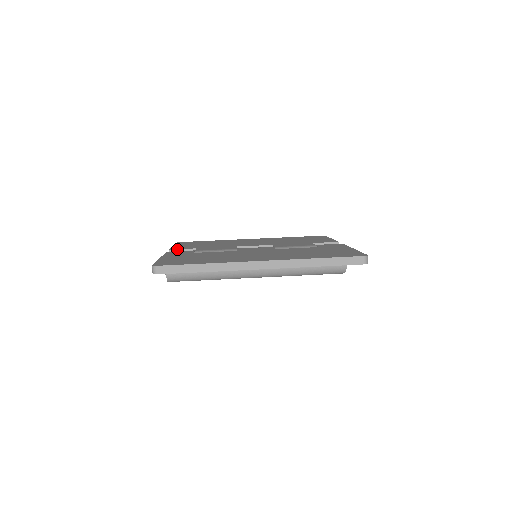
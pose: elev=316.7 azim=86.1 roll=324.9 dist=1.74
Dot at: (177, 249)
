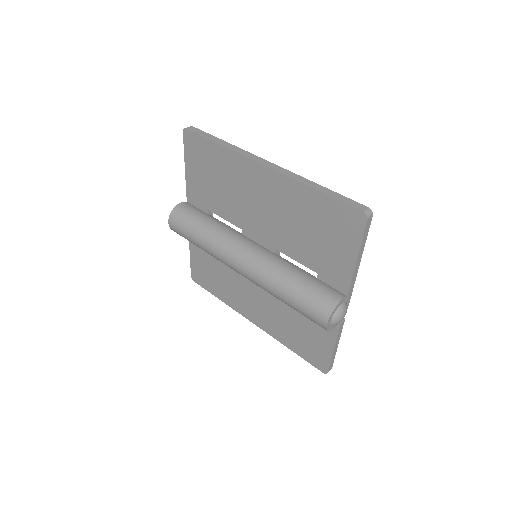
Dot at: occluded
